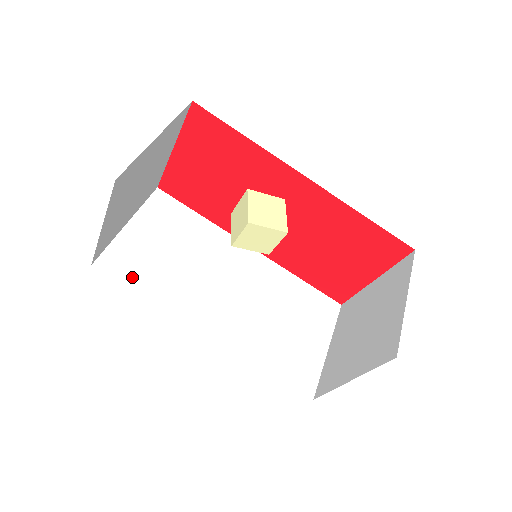
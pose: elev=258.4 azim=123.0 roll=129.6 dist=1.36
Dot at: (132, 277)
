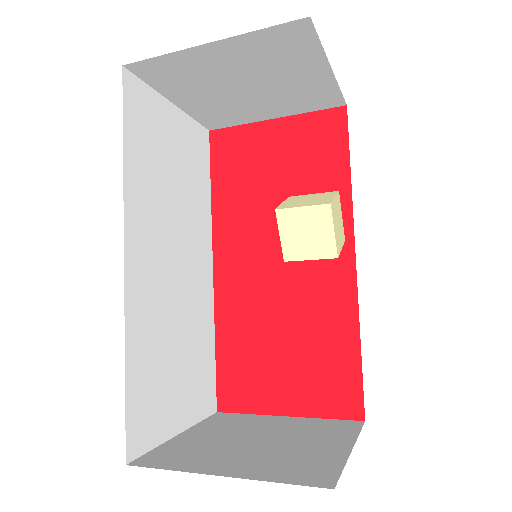
Dot at: (134, 126)
